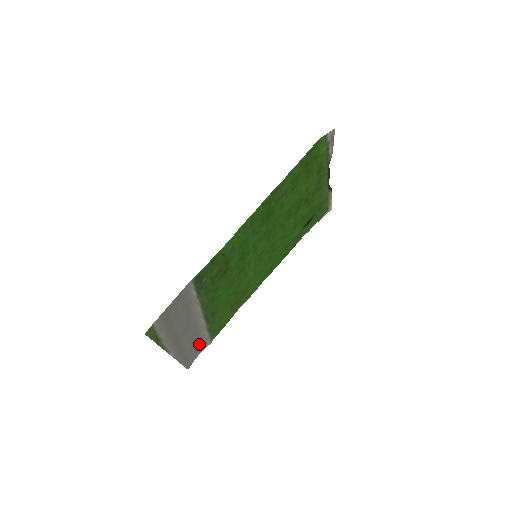
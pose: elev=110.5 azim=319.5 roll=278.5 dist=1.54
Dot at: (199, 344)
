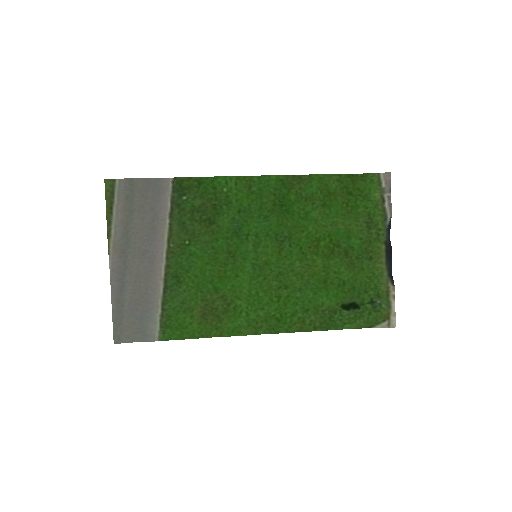
Dot at: (145, 317)
